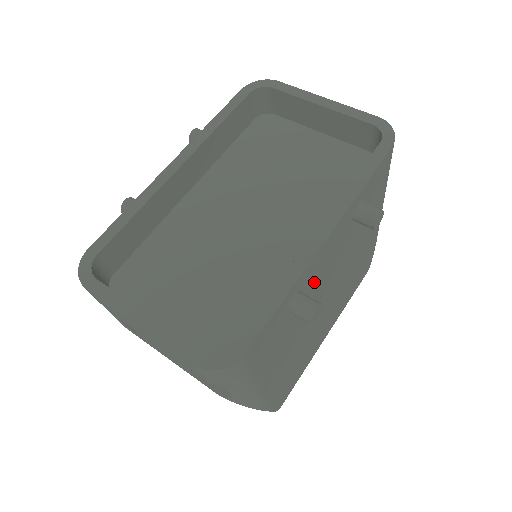
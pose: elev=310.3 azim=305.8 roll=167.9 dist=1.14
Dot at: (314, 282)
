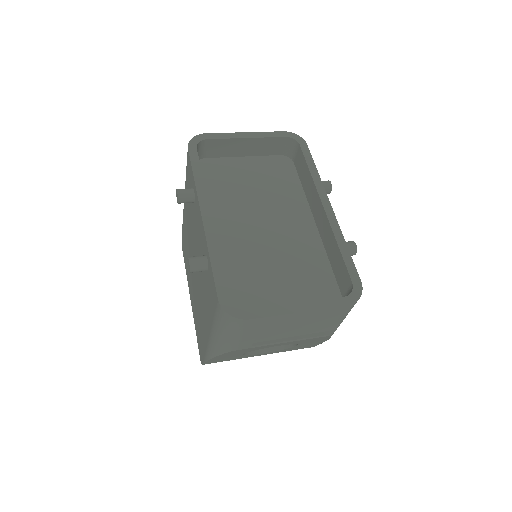
Dot at: occluded
